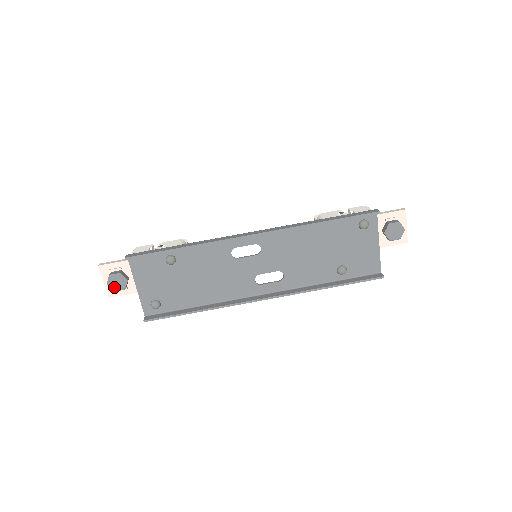
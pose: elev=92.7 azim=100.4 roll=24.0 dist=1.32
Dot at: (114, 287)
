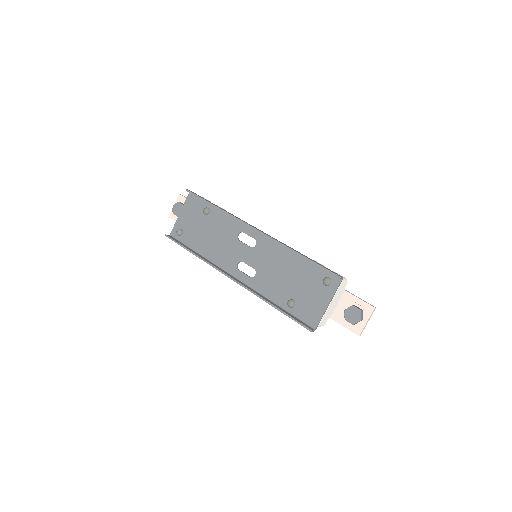
Dot at: (174, 211)
